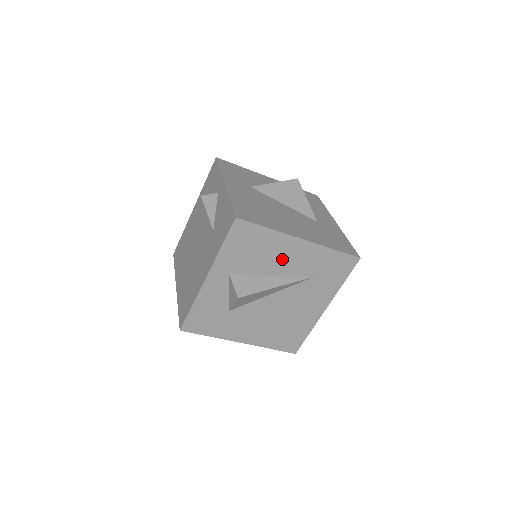
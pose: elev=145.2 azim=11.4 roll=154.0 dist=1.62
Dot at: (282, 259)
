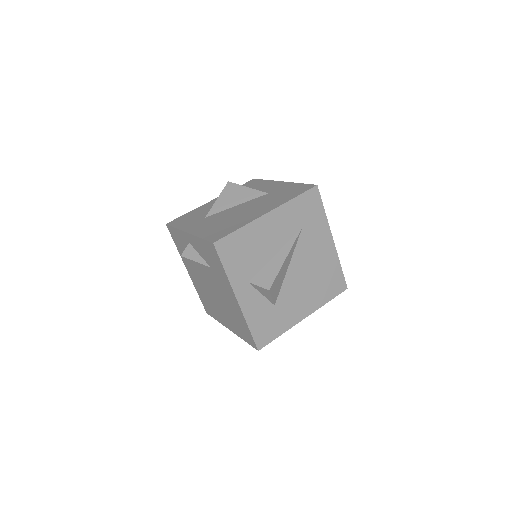
Dot at: (270, 238)
